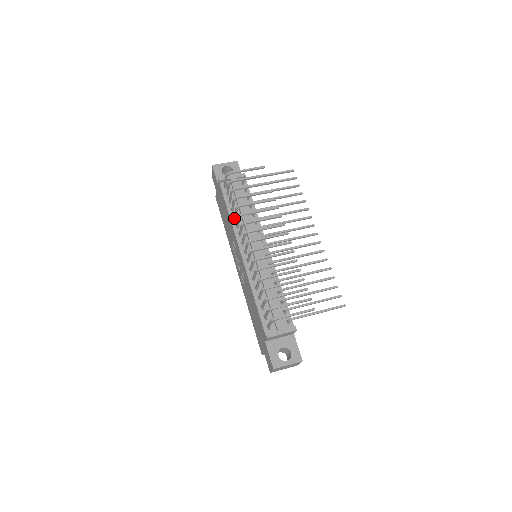
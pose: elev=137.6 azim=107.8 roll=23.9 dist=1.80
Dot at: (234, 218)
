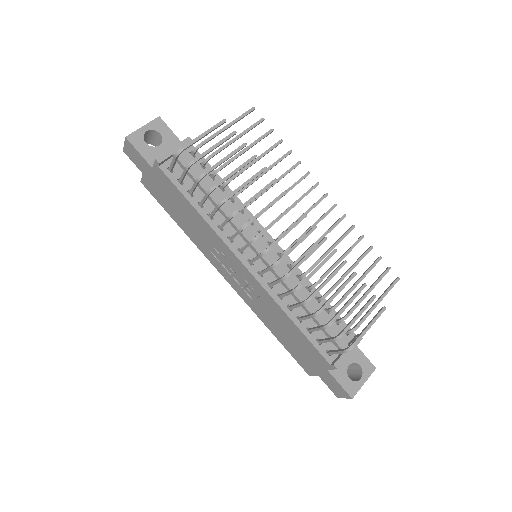
Dot at: (211, 217)
